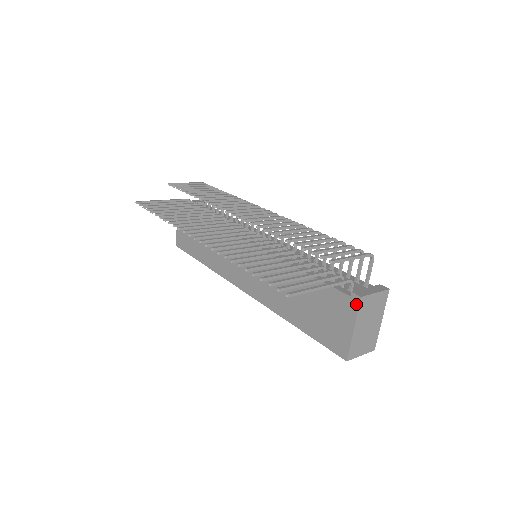
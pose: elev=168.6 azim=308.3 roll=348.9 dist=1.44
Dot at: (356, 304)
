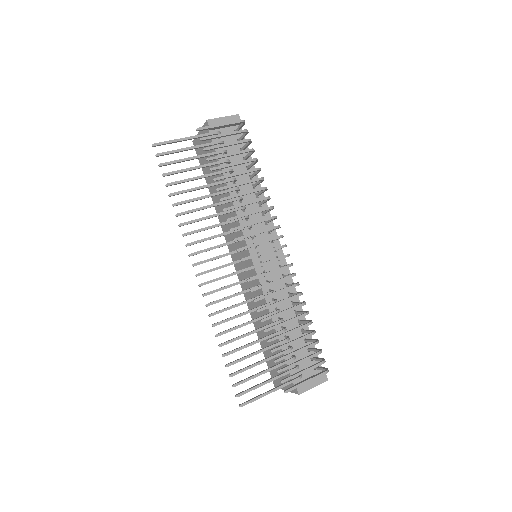
Dot at: (294, 391)
